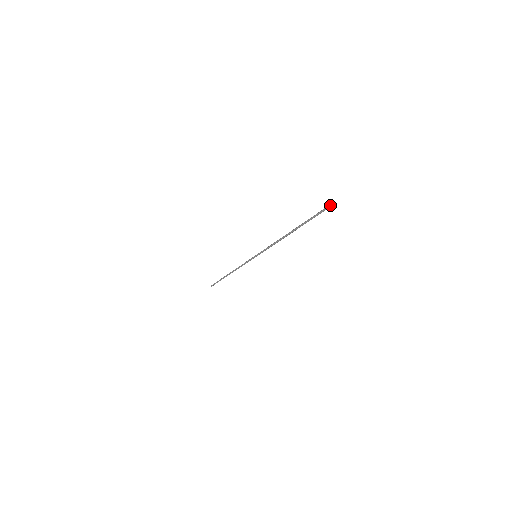
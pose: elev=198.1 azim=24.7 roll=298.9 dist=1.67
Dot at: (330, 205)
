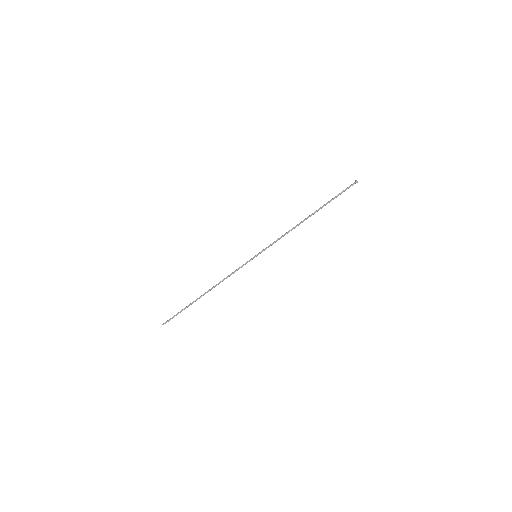
Dot at: (357, 181)
